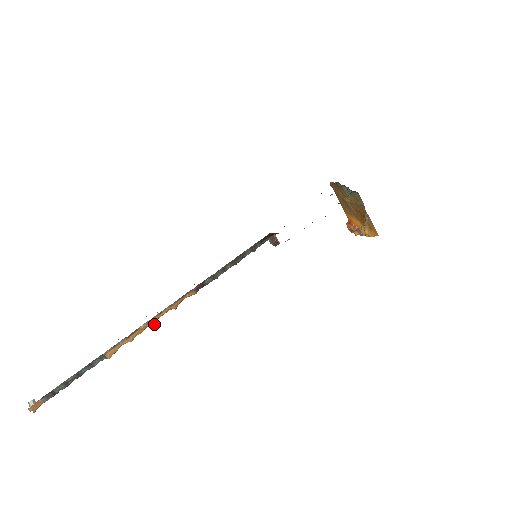
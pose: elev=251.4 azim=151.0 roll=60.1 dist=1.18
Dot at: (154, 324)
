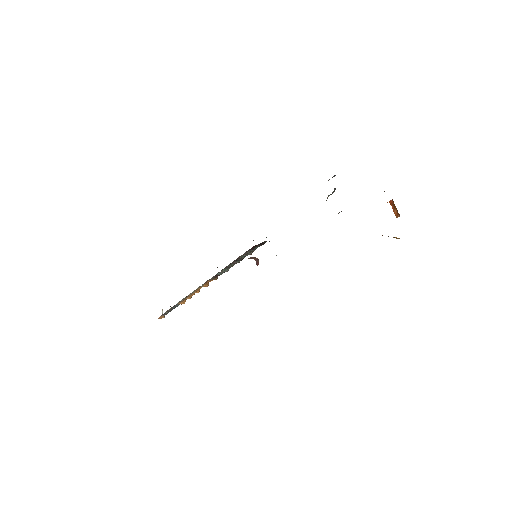
Dot at: (198, 292)
